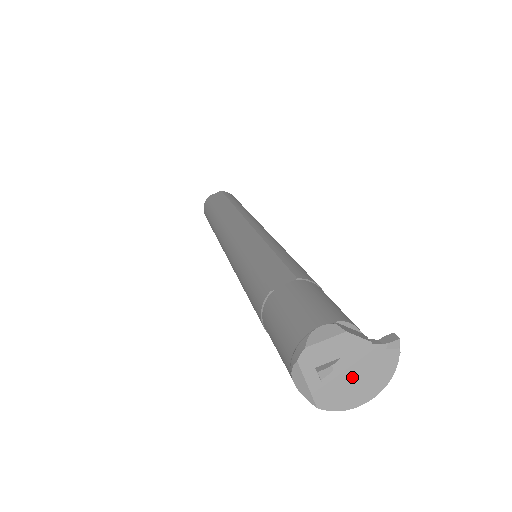
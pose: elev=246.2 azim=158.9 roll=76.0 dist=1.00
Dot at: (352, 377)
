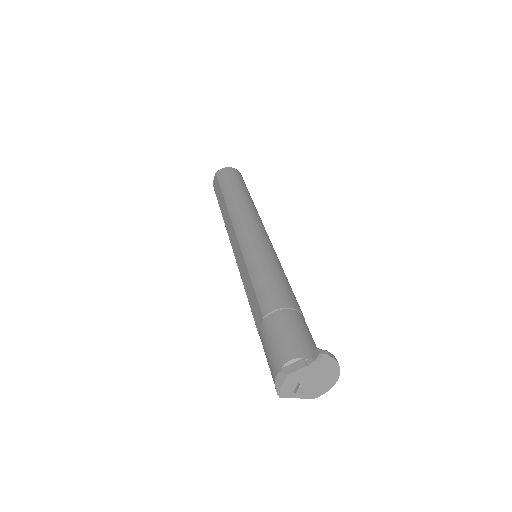
Dot at: (316, 380)
